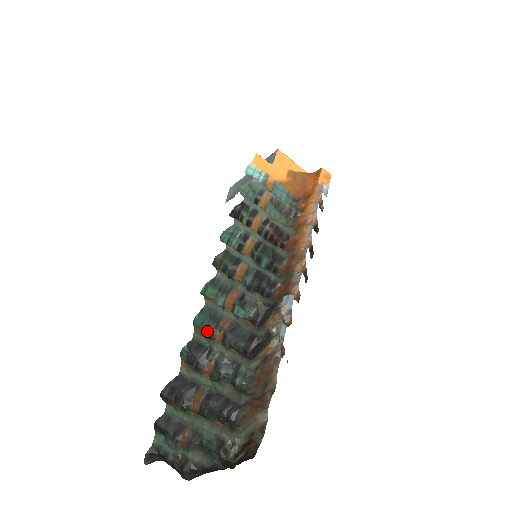
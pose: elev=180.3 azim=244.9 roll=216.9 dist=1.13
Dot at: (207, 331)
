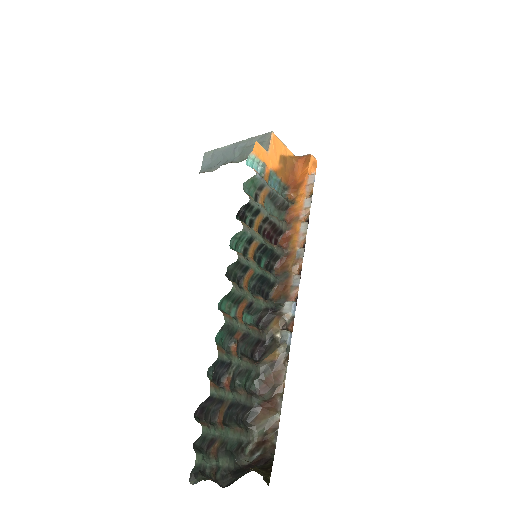
Dot at: (224, 344)
